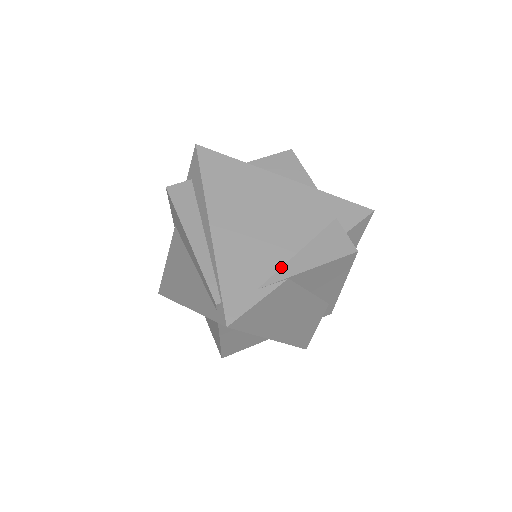
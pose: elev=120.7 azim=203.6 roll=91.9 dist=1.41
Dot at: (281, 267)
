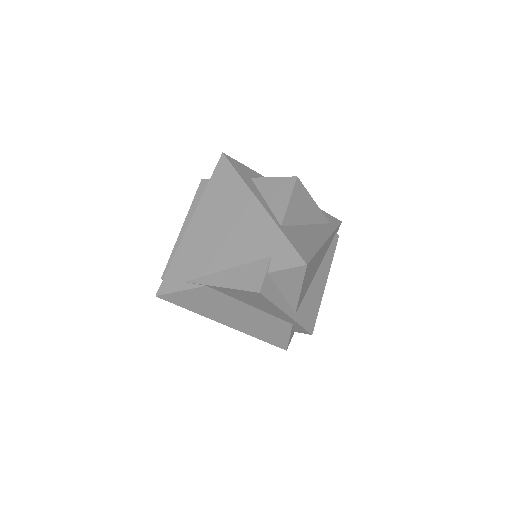
Dot at: (208, 275)
